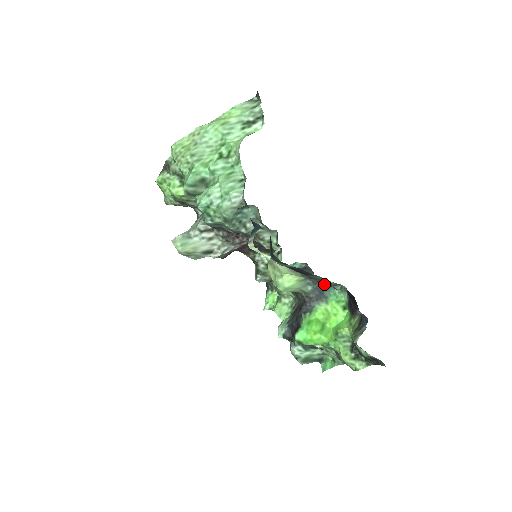
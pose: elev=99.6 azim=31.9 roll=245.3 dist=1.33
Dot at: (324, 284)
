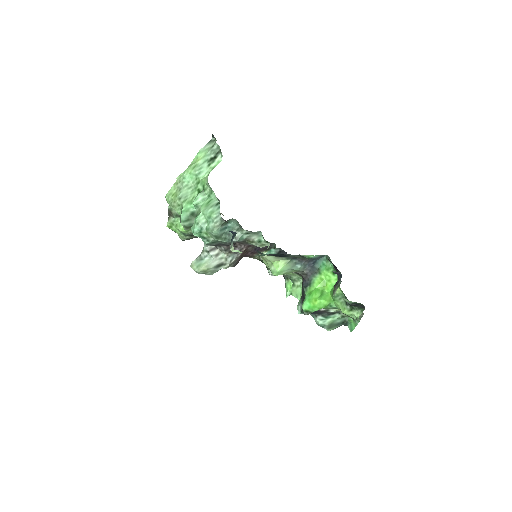
Dot at: (309, 259)
